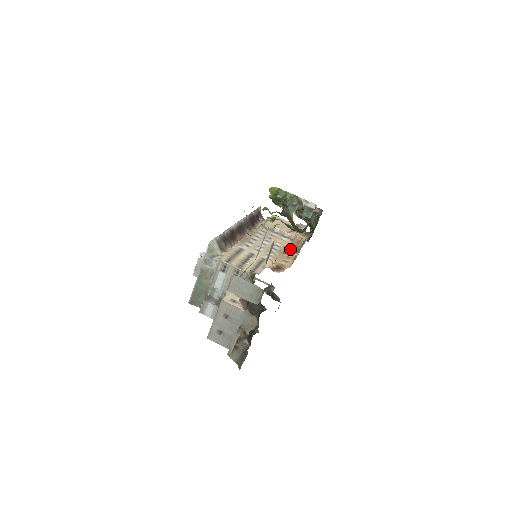
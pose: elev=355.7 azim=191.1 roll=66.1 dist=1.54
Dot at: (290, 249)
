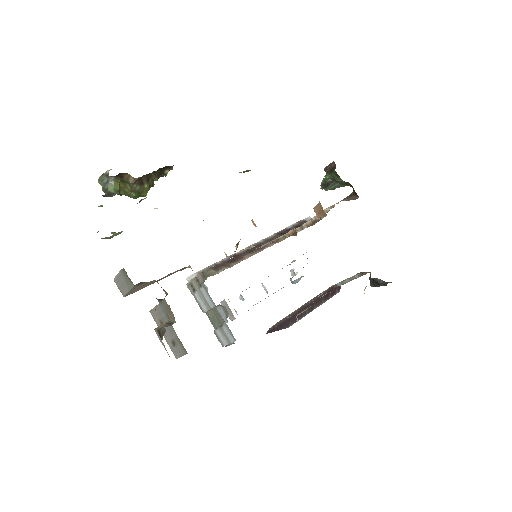
Dot at: (316, 222)
